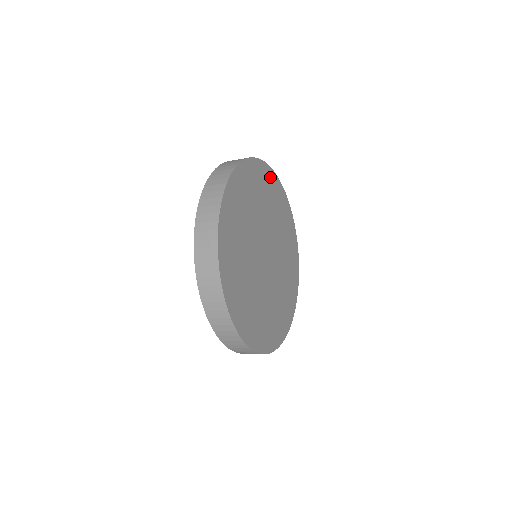
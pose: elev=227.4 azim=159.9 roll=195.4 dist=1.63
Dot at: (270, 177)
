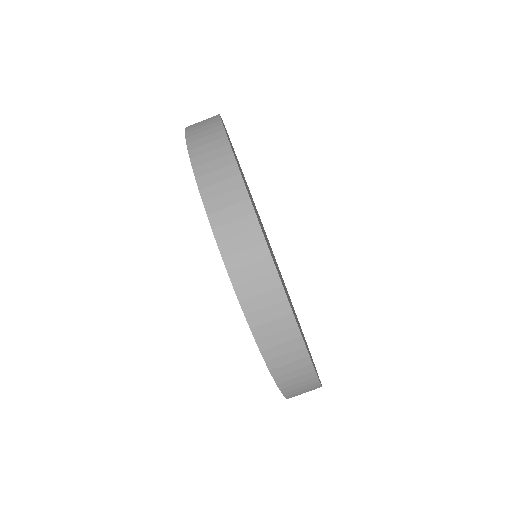
Dot at: occluded
